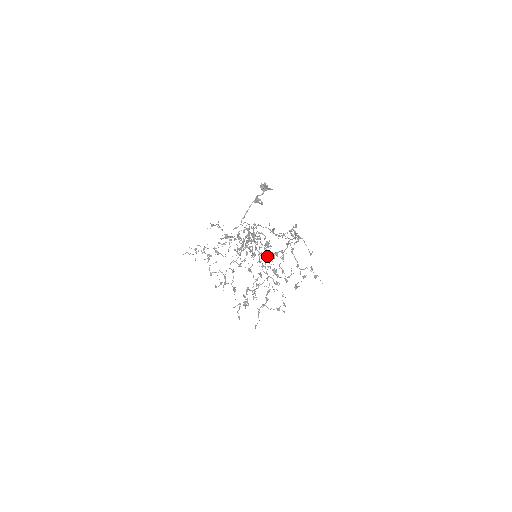
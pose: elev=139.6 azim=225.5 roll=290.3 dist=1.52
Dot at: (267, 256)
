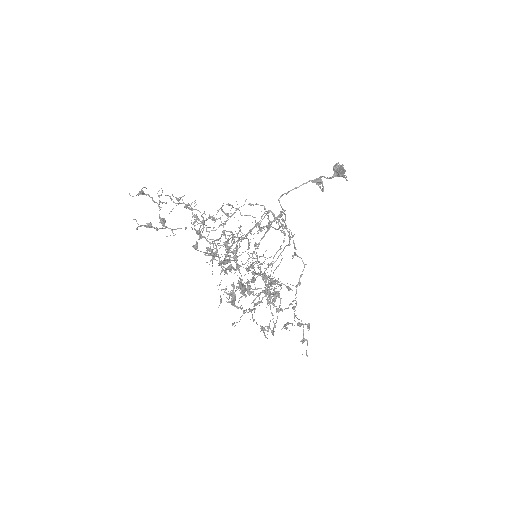
Dot at: occluded
